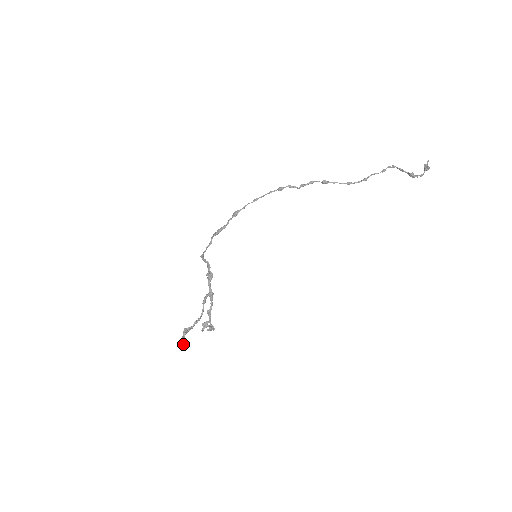
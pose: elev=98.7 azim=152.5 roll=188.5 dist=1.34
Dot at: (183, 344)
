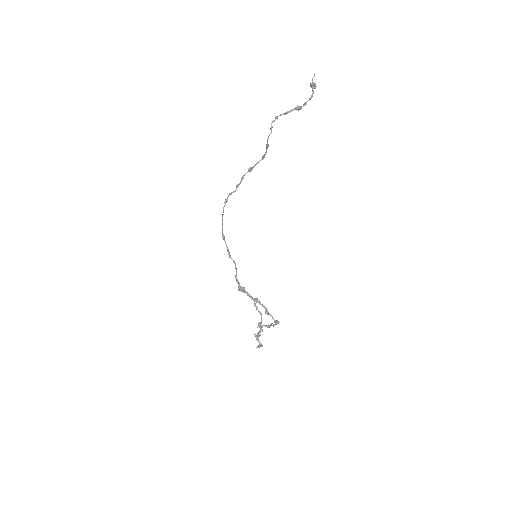
Dot at: (258, 347)
